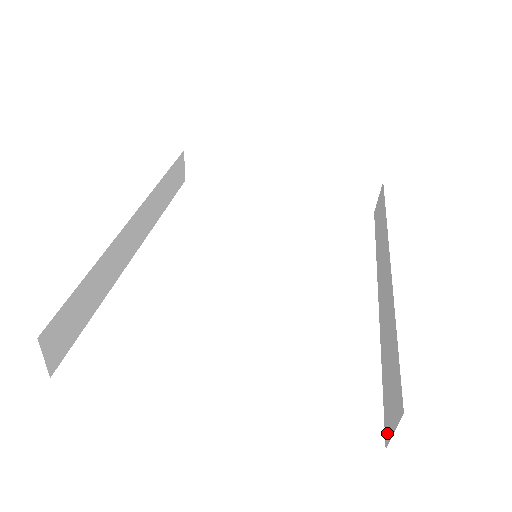
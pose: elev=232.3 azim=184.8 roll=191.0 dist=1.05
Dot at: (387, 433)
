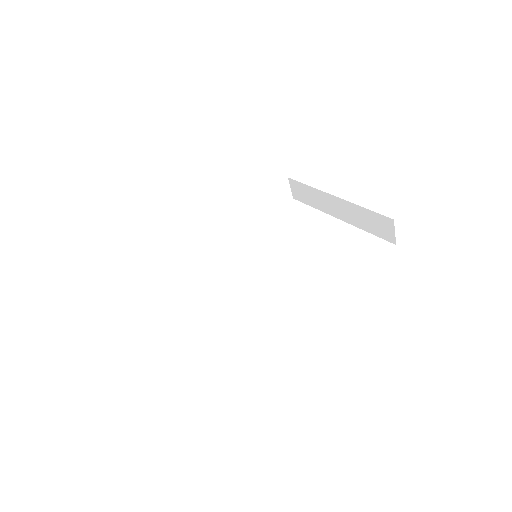
Dot at: occluded
